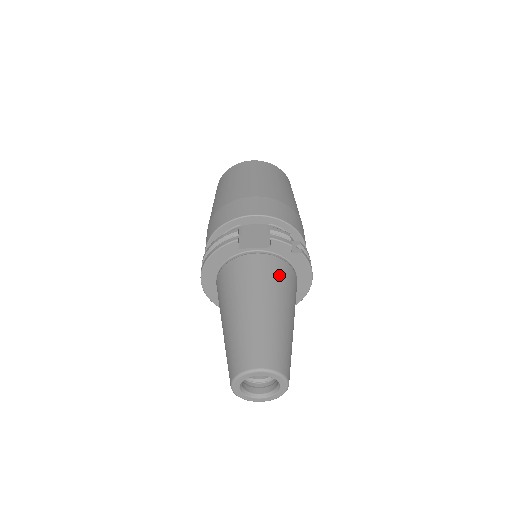
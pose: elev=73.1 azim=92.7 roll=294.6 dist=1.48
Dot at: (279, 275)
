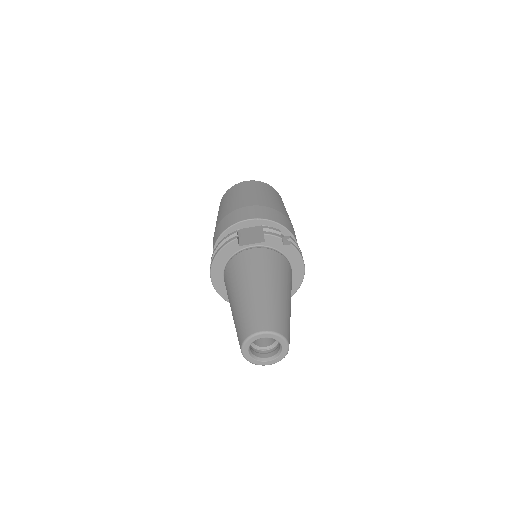
Dot at: (274, 263)
